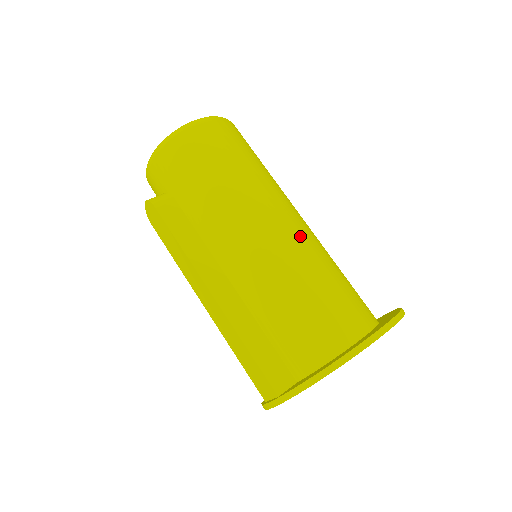
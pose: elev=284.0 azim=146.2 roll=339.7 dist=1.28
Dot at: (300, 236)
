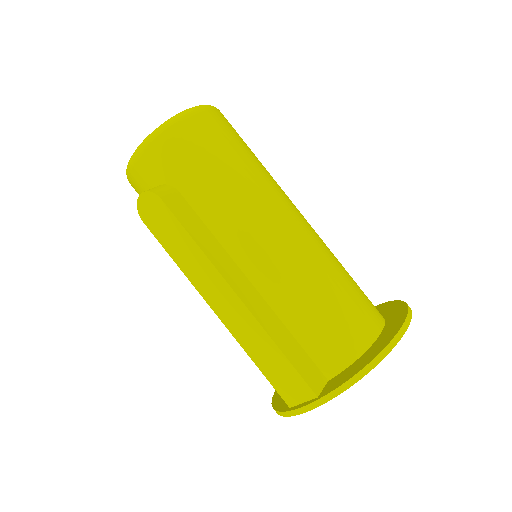
Dot at: (313, 233)
